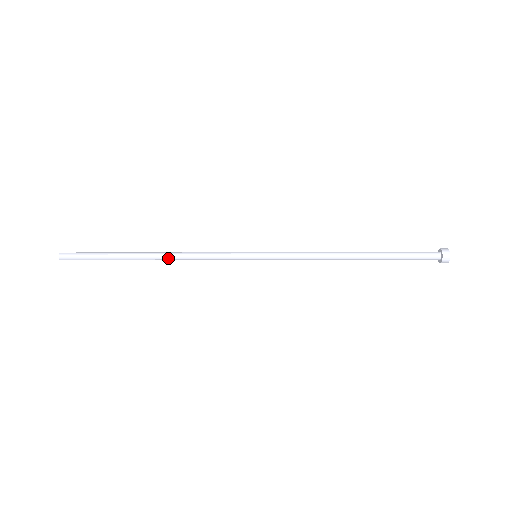
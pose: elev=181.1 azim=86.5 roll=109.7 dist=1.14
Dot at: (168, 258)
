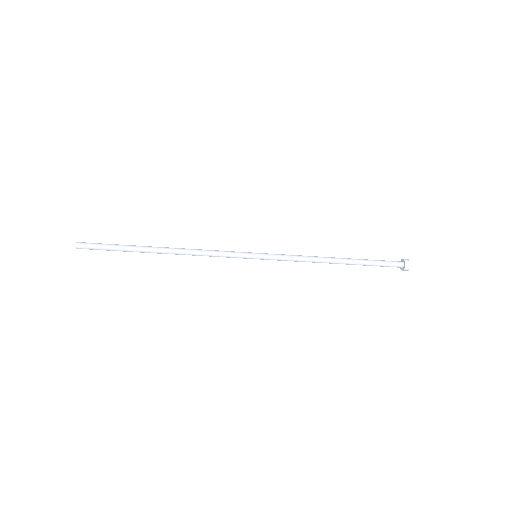
Dot at: (179, 254)
